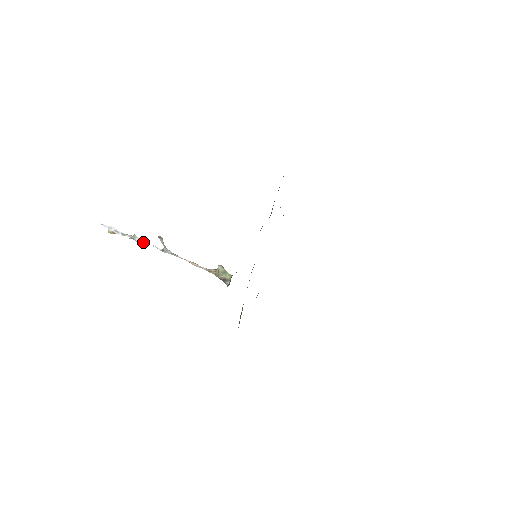
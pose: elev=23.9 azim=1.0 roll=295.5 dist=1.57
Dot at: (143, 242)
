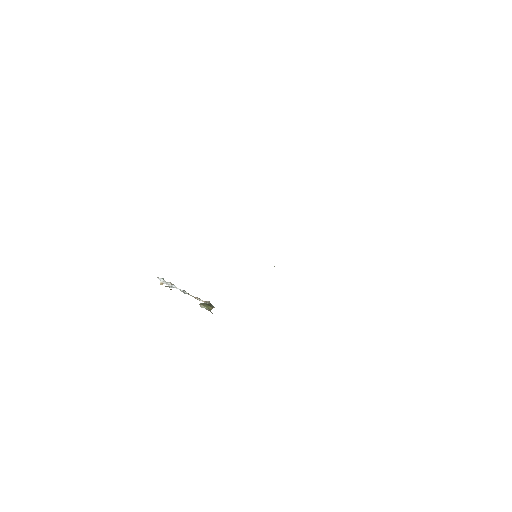
Dot at: occluded
